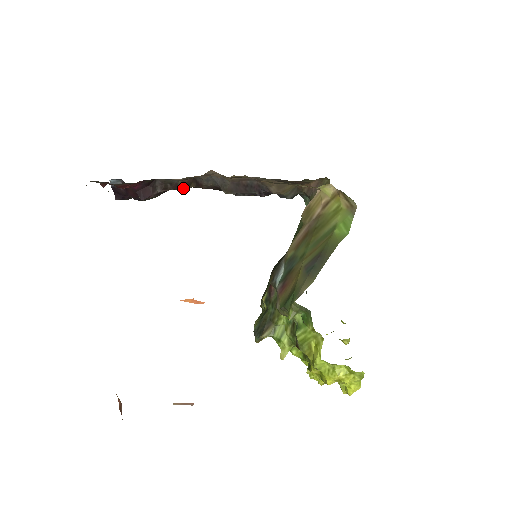
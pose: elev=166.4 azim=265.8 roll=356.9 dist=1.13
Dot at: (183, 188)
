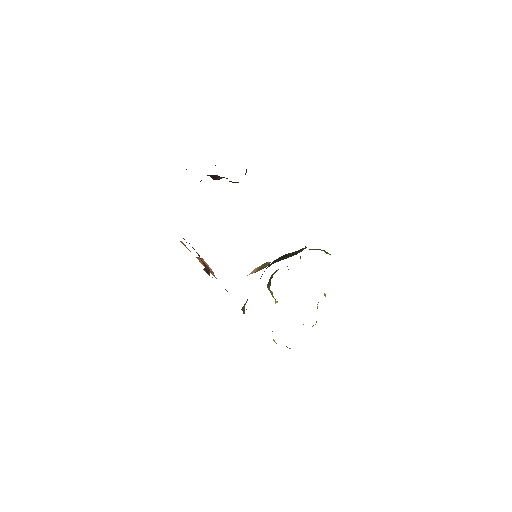
Dot at: (234, 182)
